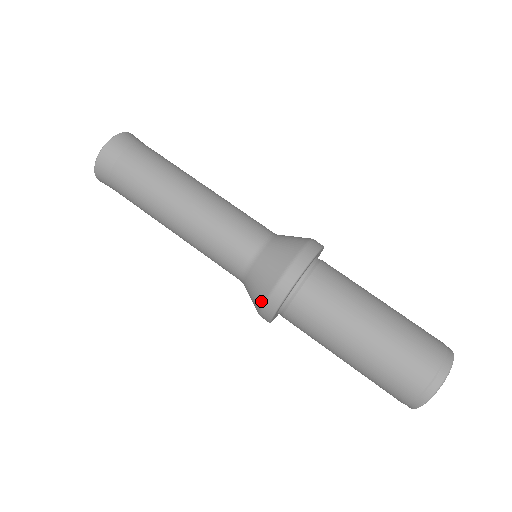
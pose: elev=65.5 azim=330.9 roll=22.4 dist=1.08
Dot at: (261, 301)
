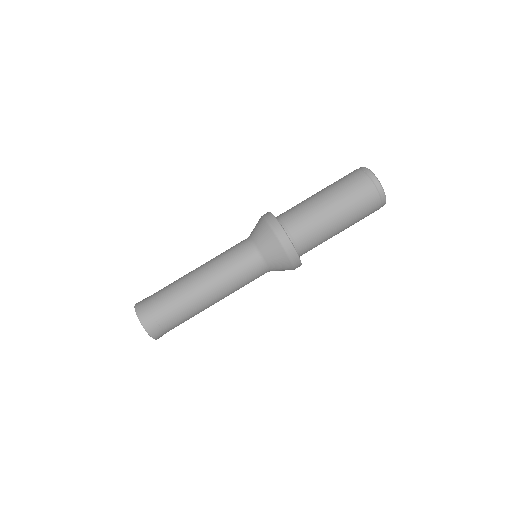
Dot at: (283, 253)
